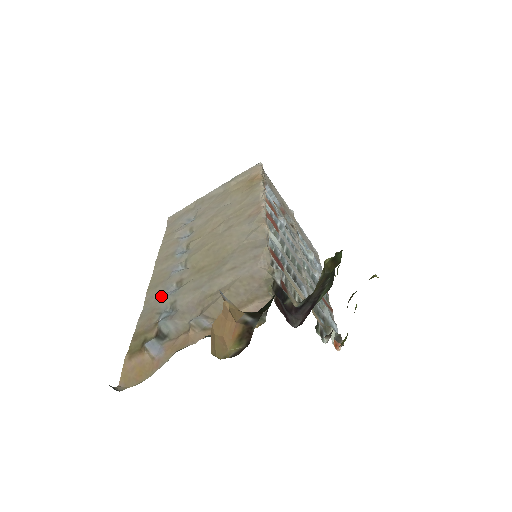
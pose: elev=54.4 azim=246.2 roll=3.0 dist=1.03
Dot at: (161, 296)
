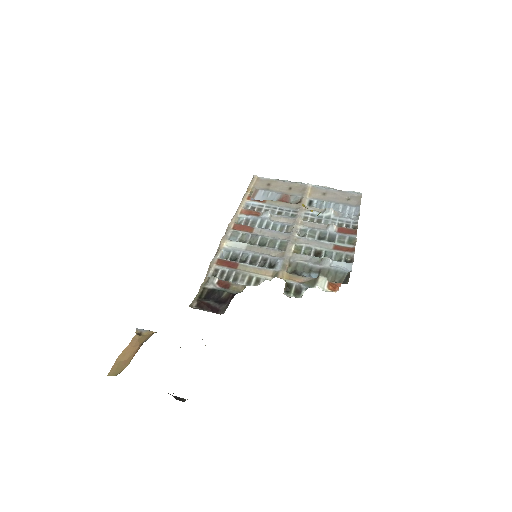
Dot at: occluded
